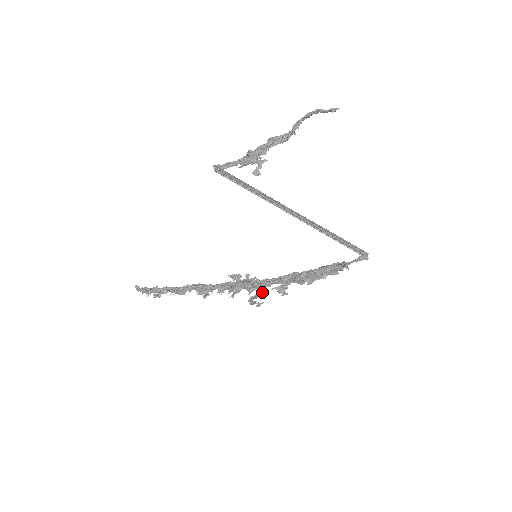
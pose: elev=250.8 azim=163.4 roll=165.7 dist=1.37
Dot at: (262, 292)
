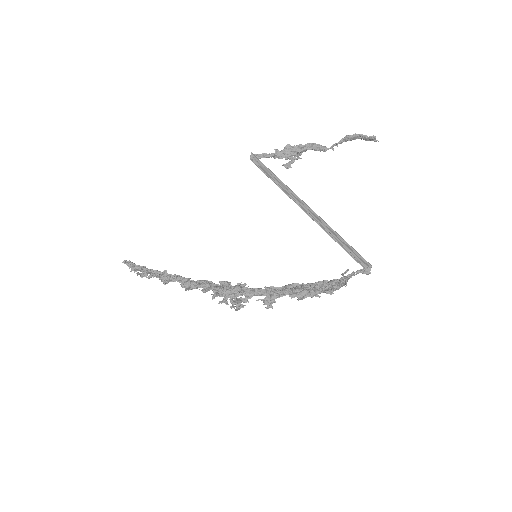
Dot at: (247, 299)
